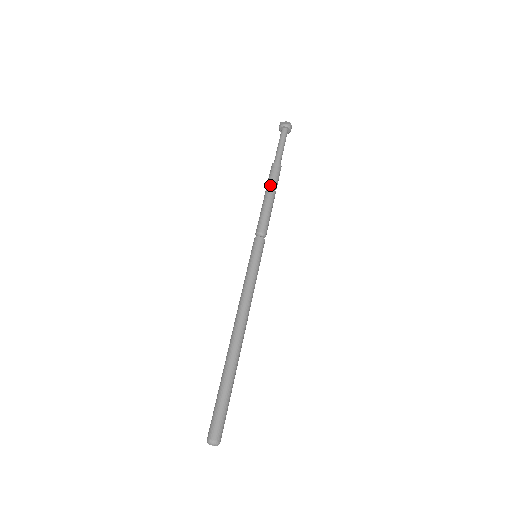
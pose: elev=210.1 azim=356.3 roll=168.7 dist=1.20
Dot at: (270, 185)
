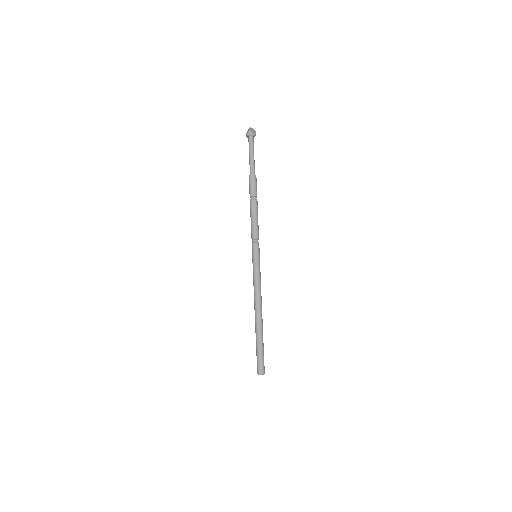
Dot at: (255, 197)
